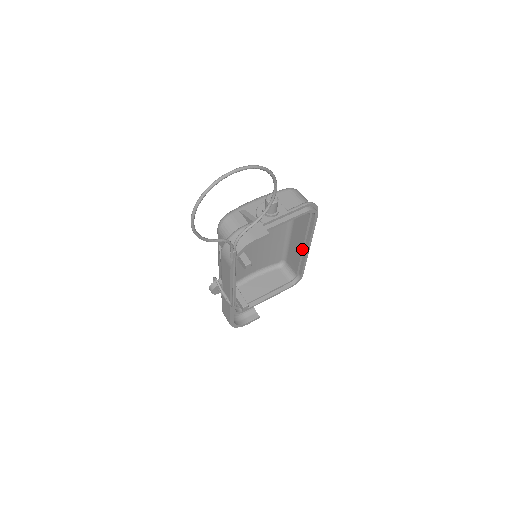
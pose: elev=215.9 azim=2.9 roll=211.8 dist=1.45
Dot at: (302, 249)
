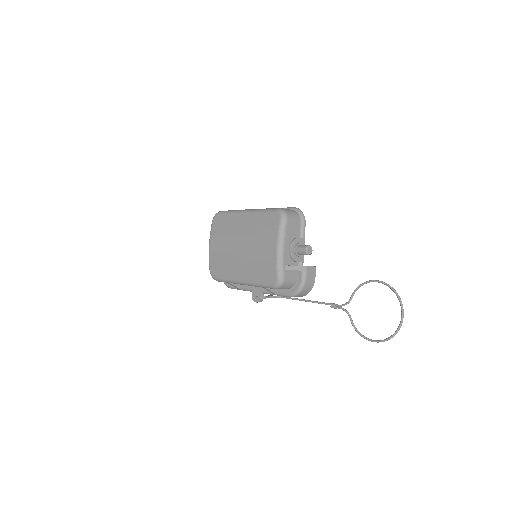
Dot at: occluded
